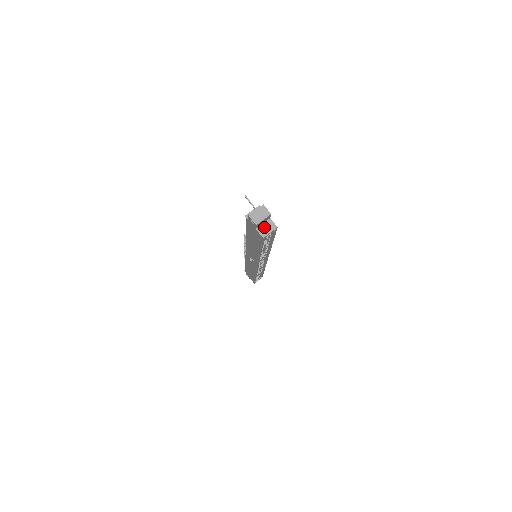
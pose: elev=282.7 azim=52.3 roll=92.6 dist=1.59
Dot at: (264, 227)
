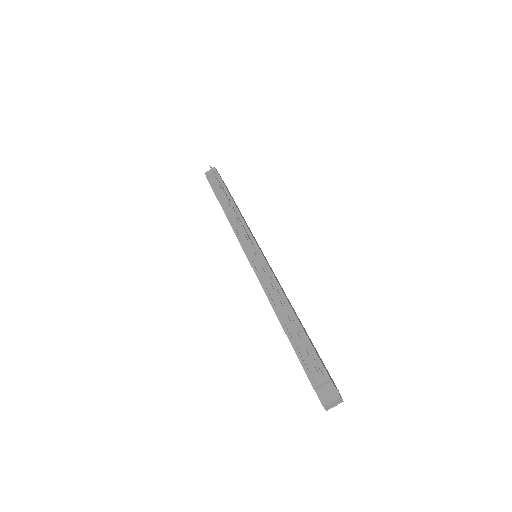
Dot at: occluded
